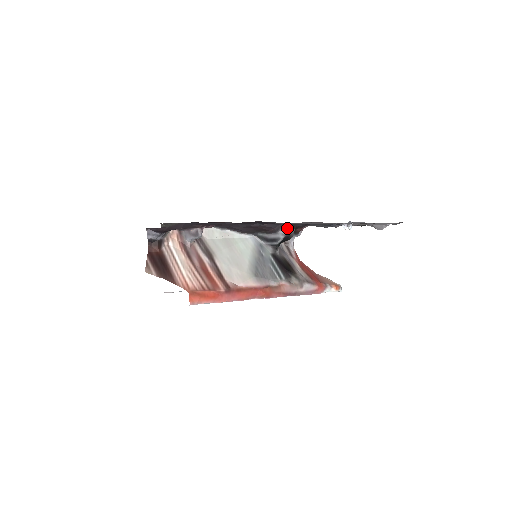
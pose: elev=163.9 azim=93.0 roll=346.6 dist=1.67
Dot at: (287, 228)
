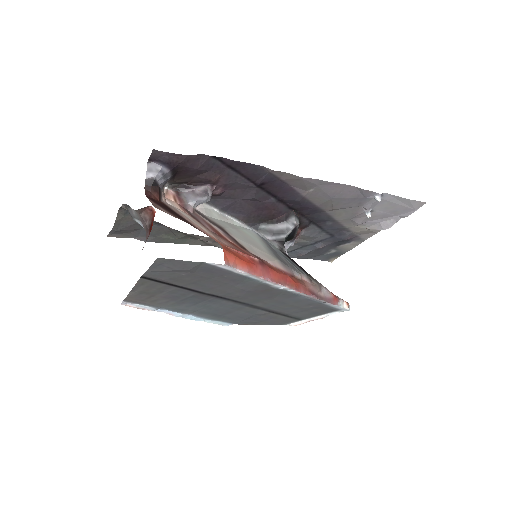
Dot at: (296, 218)
